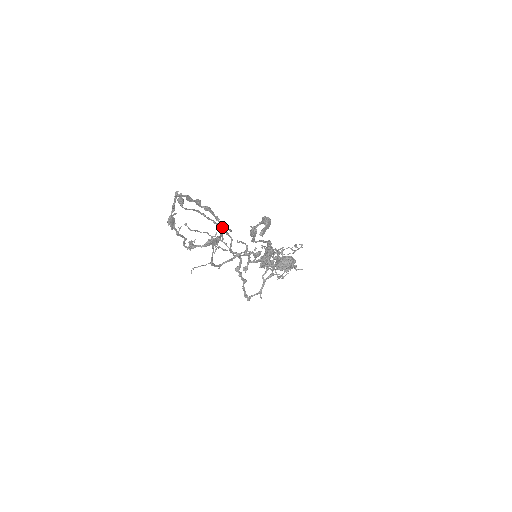
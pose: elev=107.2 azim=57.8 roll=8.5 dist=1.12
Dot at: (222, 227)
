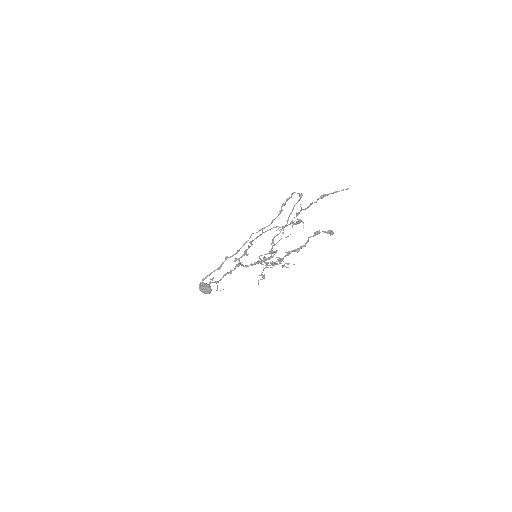
Dot at: occluded
